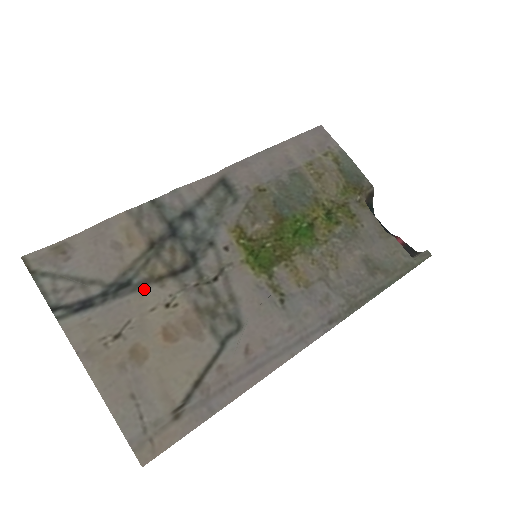
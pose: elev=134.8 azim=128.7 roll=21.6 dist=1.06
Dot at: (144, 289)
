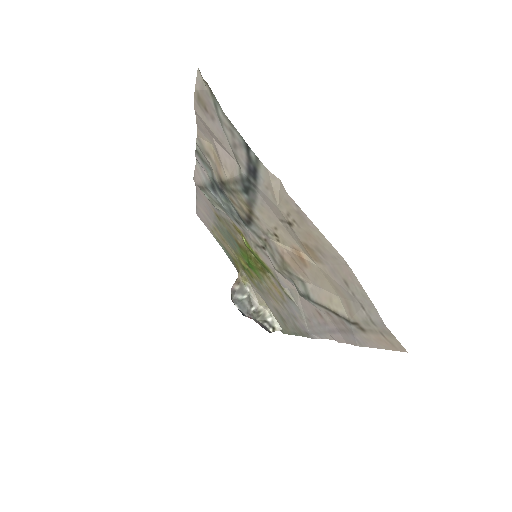
Dot at: (255, 208)
